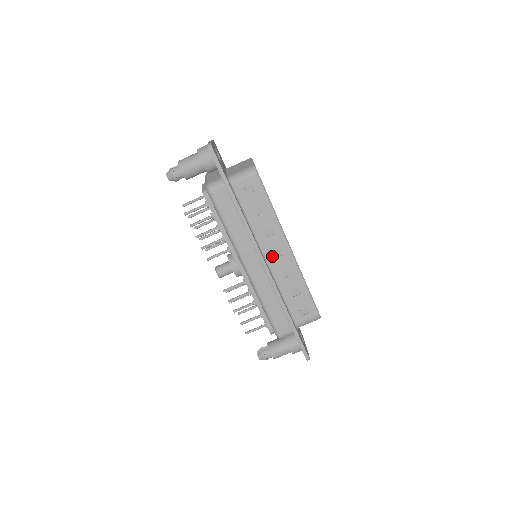
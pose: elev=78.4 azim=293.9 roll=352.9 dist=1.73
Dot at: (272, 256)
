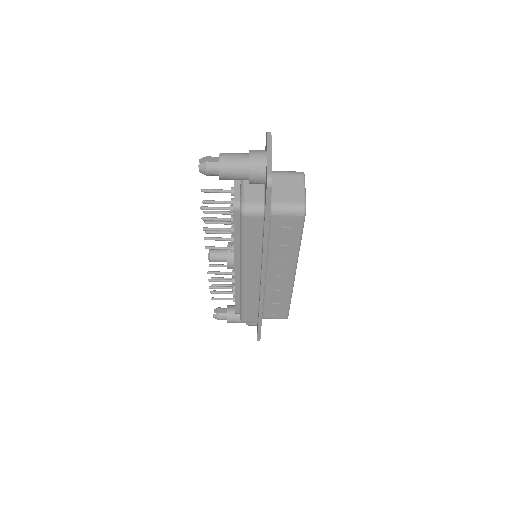
Dot at: (274, 275)
